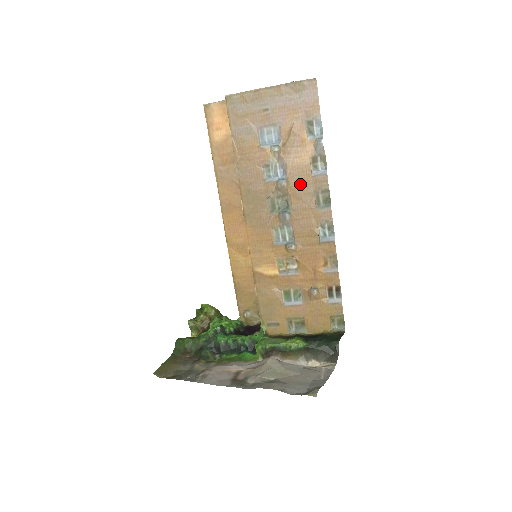
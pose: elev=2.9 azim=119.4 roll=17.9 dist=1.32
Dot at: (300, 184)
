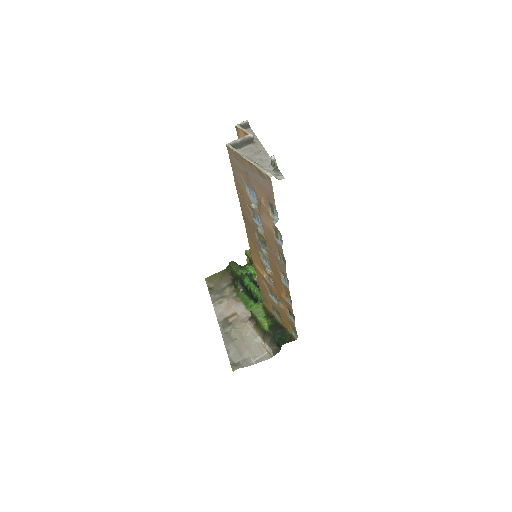
Dot at: (269, 239)
